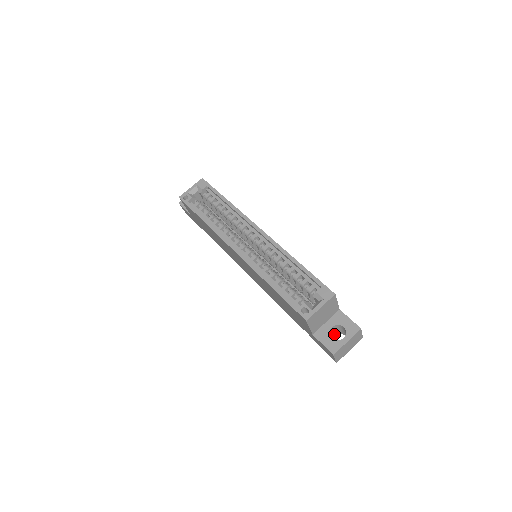
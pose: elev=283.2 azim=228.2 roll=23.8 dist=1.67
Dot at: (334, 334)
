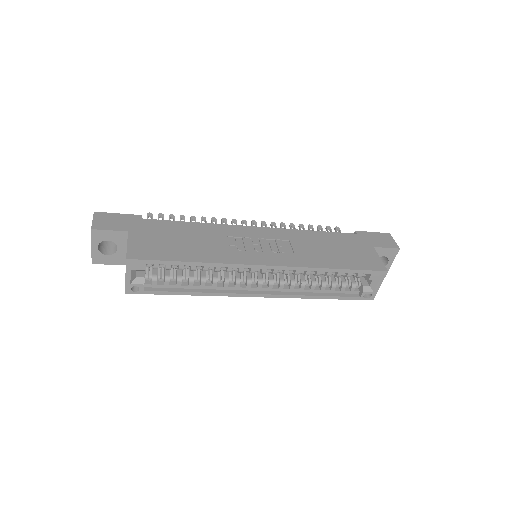
Dot at: occluded
